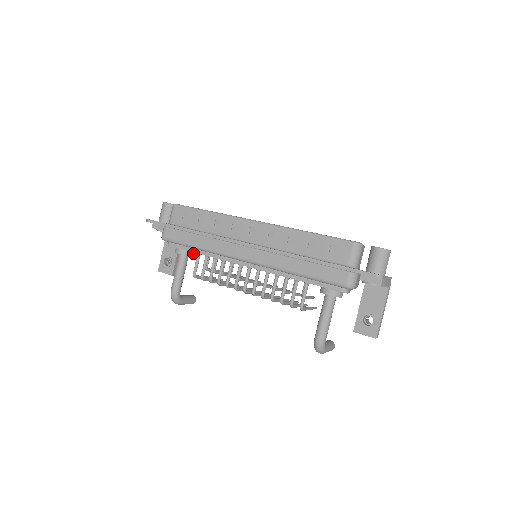
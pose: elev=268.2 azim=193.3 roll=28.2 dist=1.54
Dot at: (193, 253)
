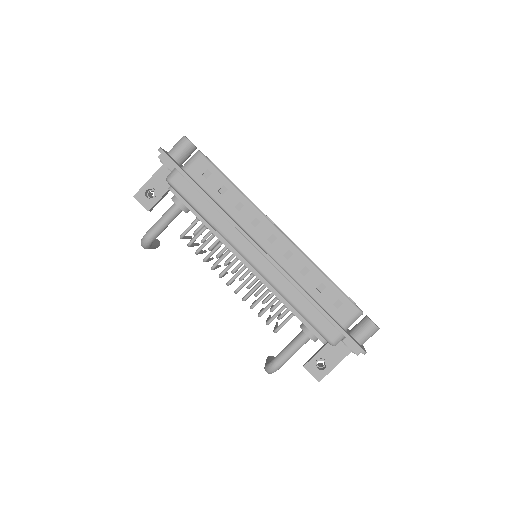
Dot at: occluded
